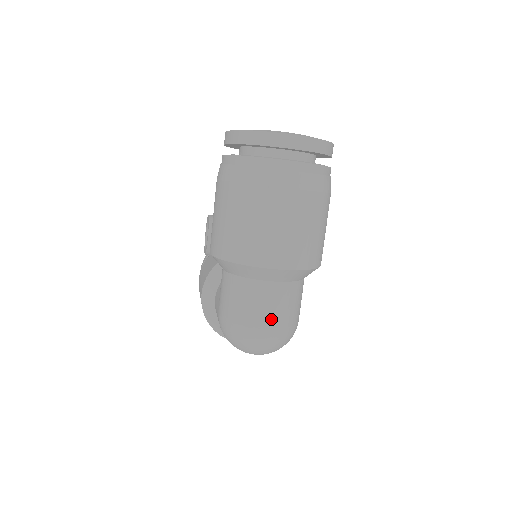
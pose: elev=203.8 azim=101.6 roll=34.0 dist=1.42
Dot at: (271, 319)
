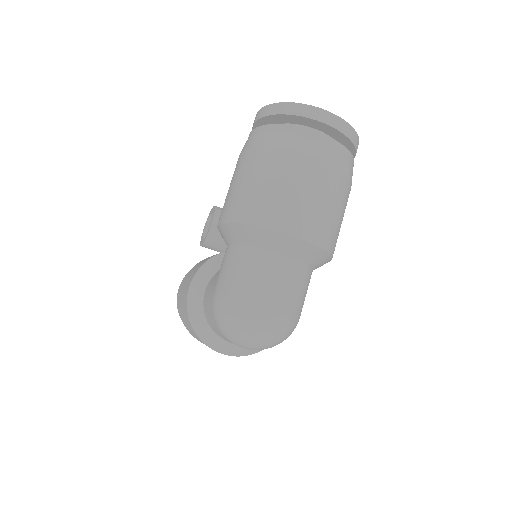
Dot at: (277, 297)
